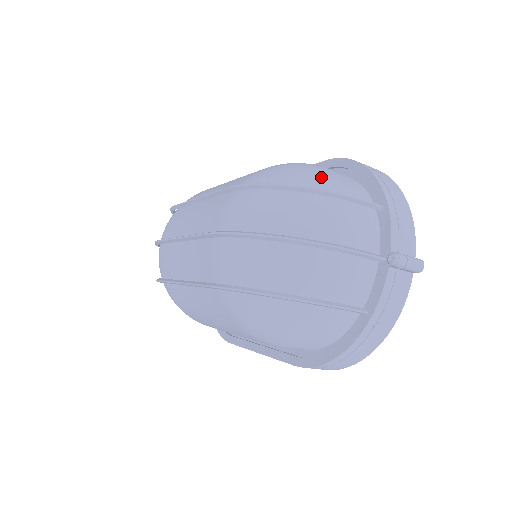
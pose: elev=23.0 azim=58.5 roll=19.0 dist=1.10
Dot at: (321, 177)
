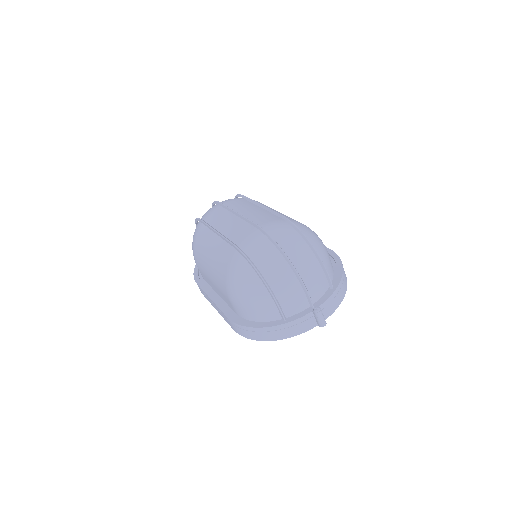
Dot at: (323, 251)
